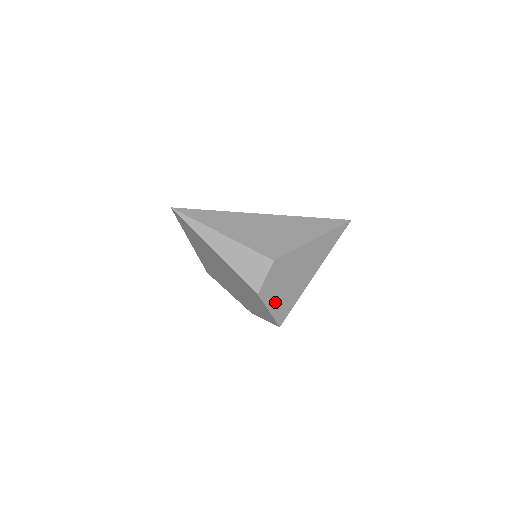
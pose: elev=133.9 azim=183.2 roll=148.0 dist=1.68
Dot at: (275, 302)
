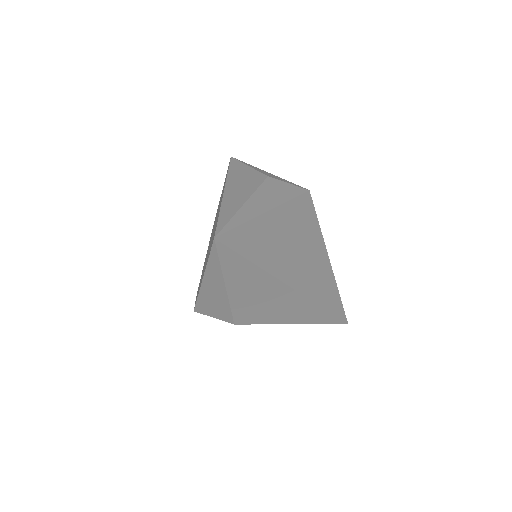
Dot at: occluded
